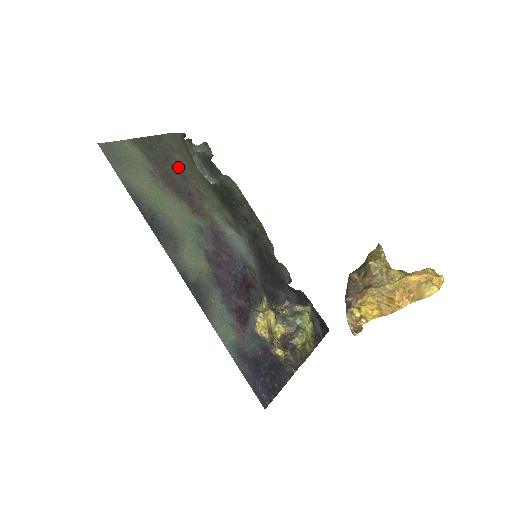
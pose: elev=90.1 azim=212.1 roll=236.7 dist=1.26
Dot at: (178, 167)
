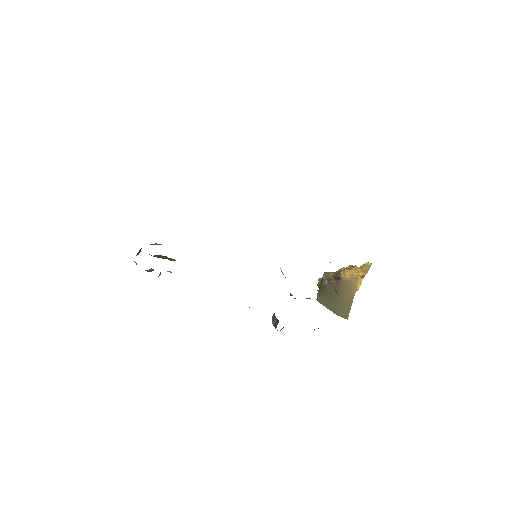
Dot at: occluded
